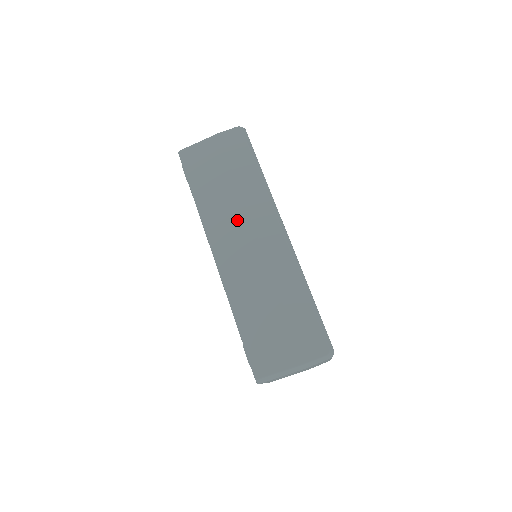
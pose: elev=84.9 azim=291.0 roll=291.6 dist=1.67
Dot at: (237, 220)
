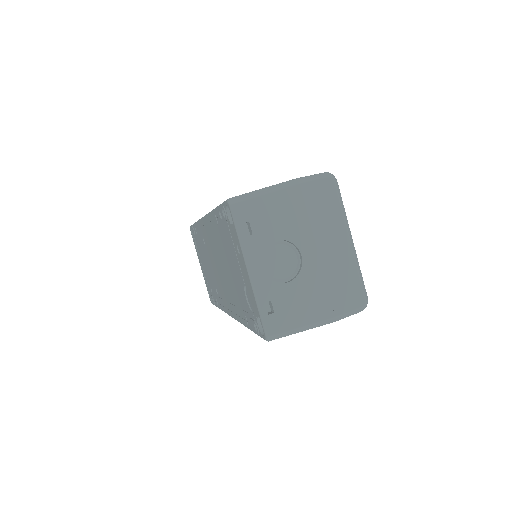
Dot at: occluded
